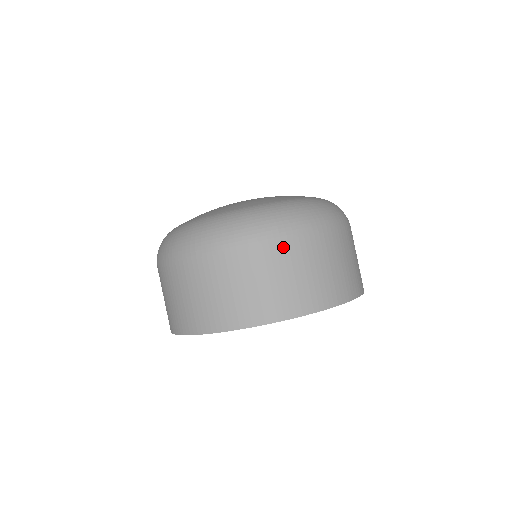
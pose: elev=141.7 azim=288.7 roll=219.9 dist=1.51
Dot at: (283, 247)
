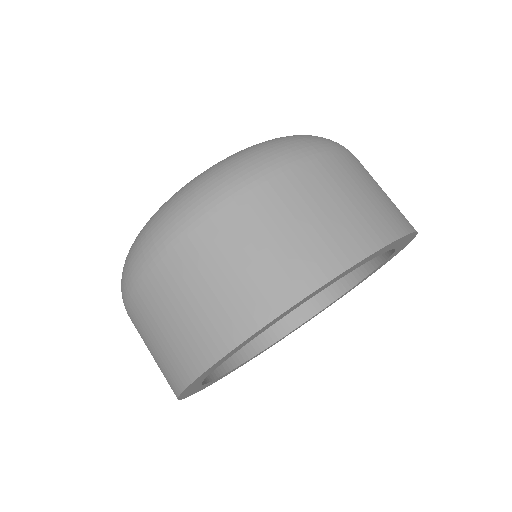
Dot at: (323, 165)
